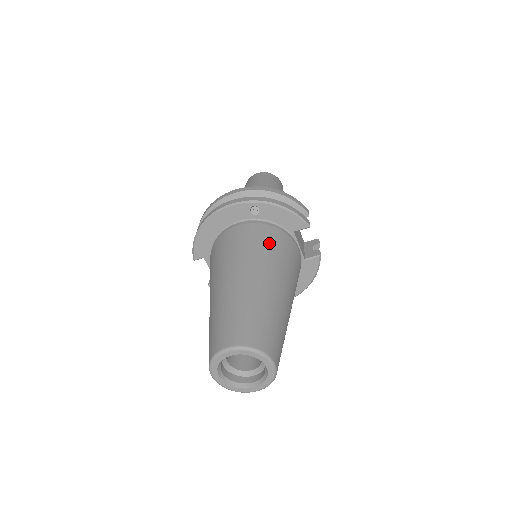
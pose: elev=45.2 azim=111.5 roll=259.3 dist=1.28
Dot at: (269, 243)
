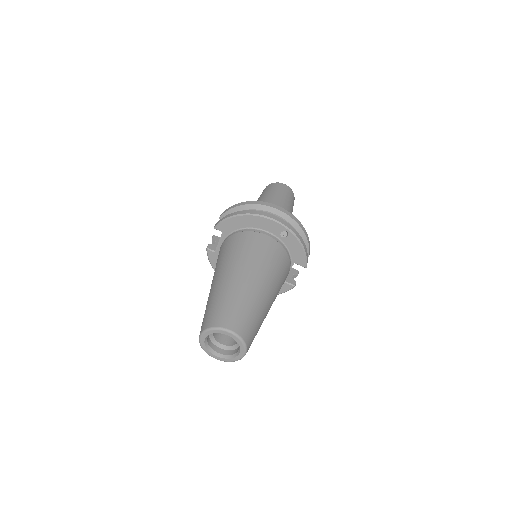
Dot at: (280, 265)
